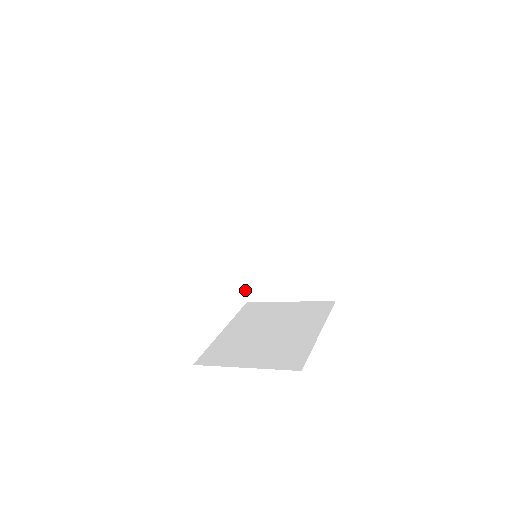
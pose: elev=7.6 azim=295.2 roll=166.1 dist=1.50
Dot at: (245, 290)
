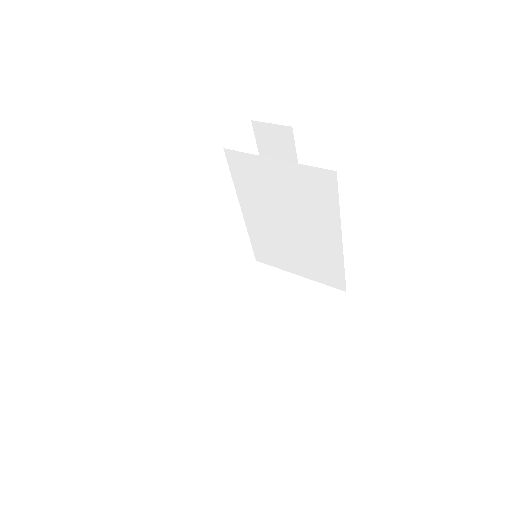
Dot at: (254, 251)
